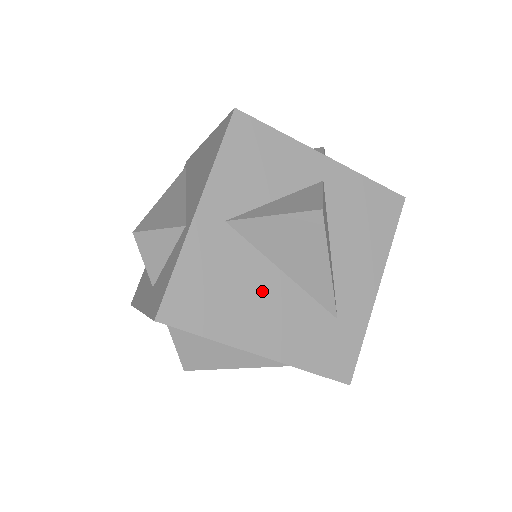
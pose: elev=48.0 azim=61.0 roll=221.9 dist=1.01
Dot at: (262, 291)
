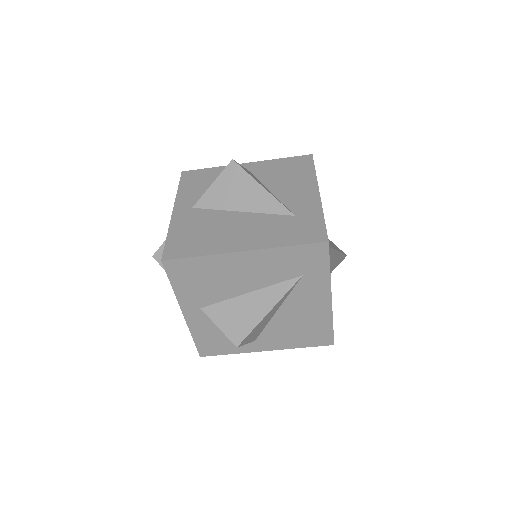
Dot at: (230, 224)
